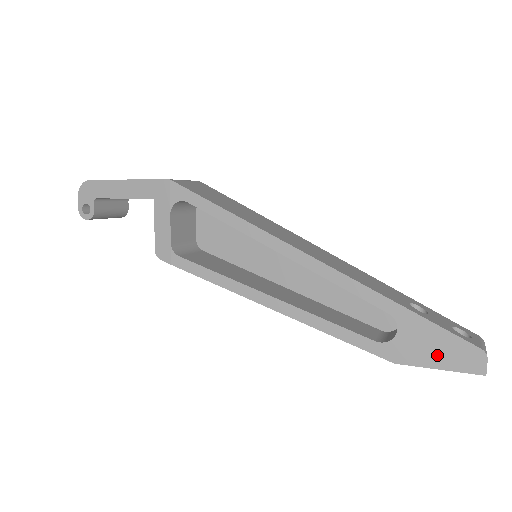
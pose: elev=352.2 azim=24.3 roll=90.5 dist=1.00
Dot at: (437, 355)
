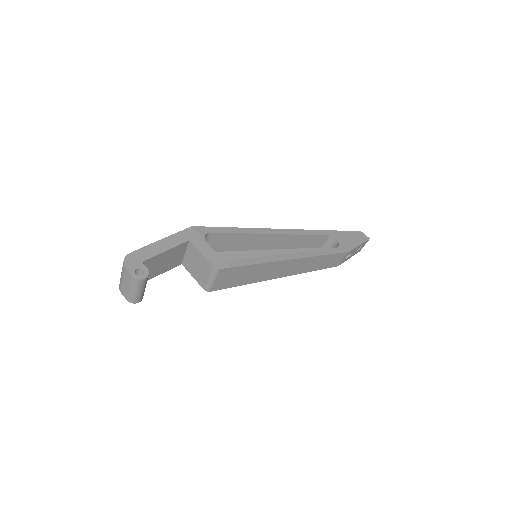
Dot at: (354, 240)
